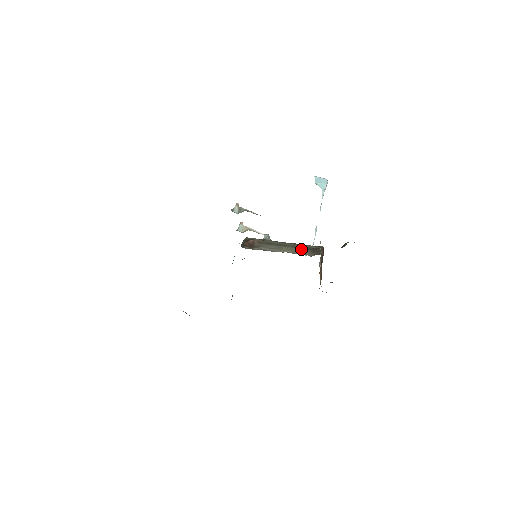
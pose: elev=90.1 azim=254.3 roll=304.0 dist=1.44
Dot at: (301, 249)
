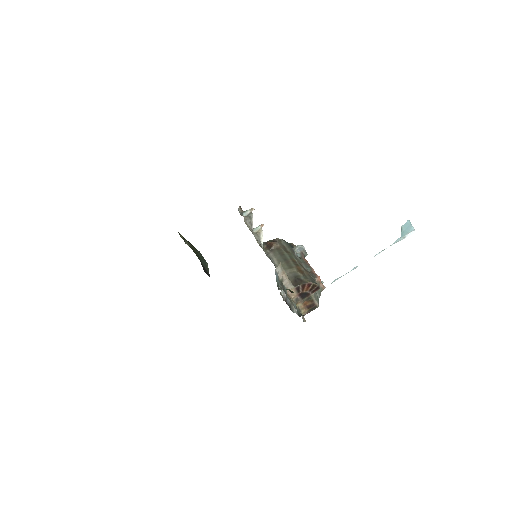
Dot at: (292, 273)
